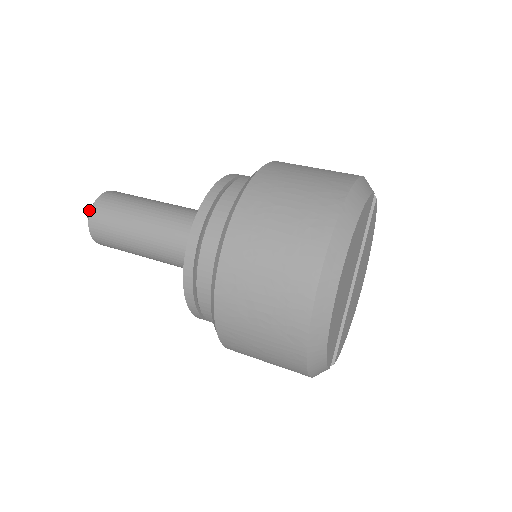
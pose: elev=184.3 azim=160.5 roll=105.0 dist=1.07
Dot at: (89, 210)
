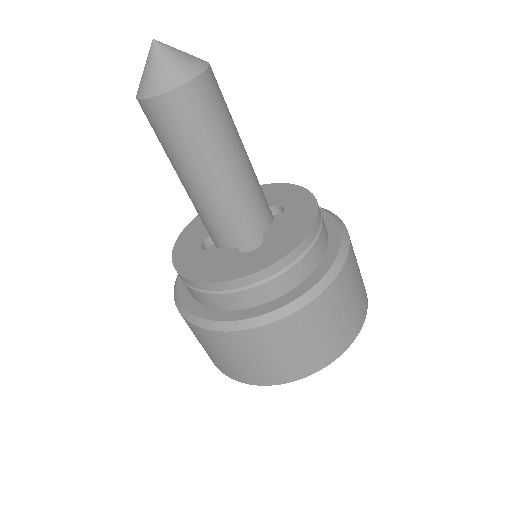
Dot at: (173, 69)
